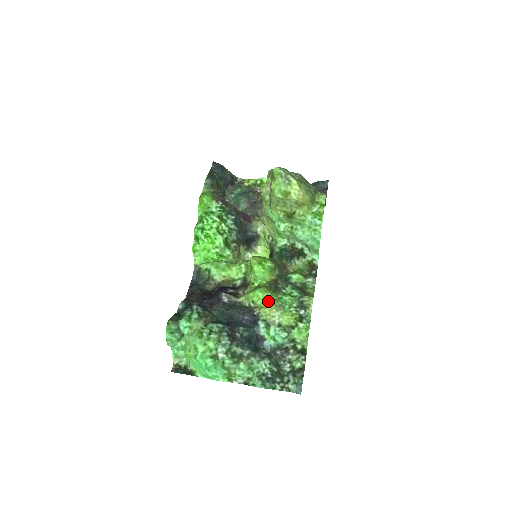
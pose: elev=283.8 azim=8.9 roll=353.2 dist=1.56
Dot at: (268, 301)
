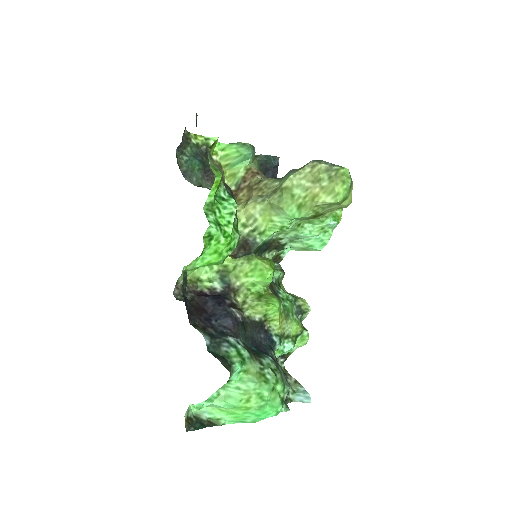
Dot at: (280, 312)
